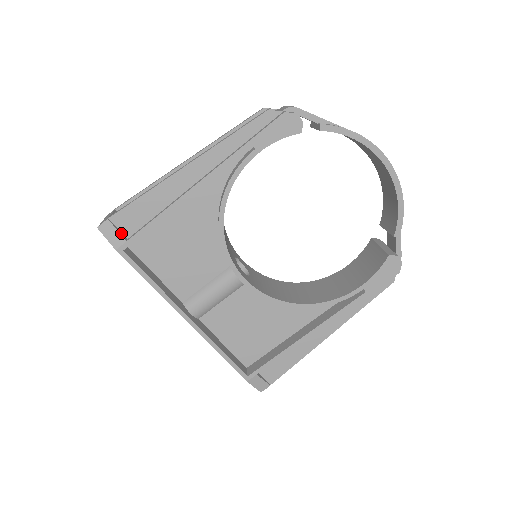
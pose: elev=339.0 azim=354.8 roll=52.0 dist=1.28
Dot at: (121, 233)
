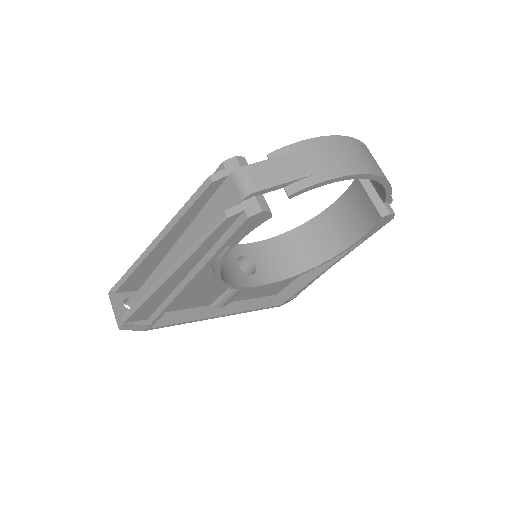
Dot at: (141, 322)
